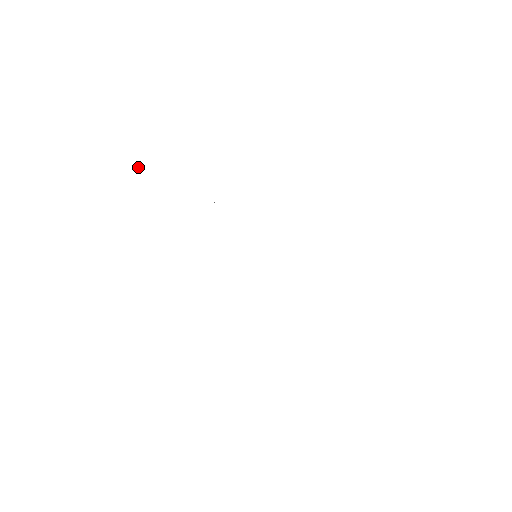
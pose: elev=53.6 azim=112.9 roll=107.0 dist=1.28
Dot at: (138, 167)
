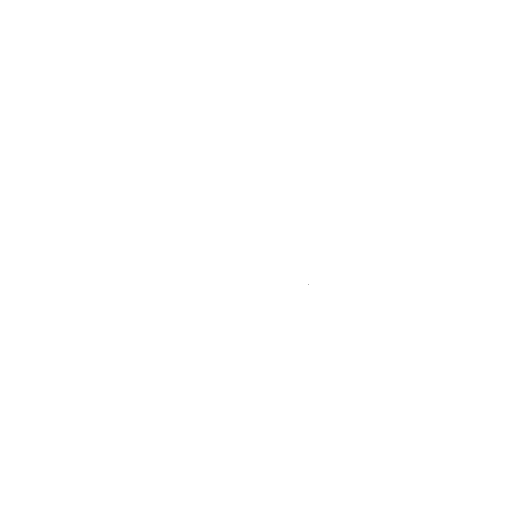
Dot at: occluded
